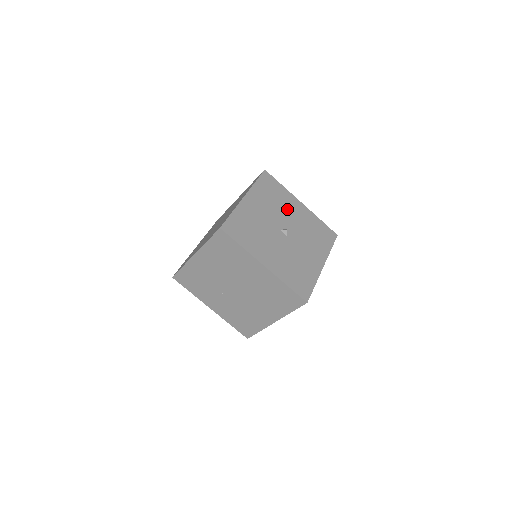
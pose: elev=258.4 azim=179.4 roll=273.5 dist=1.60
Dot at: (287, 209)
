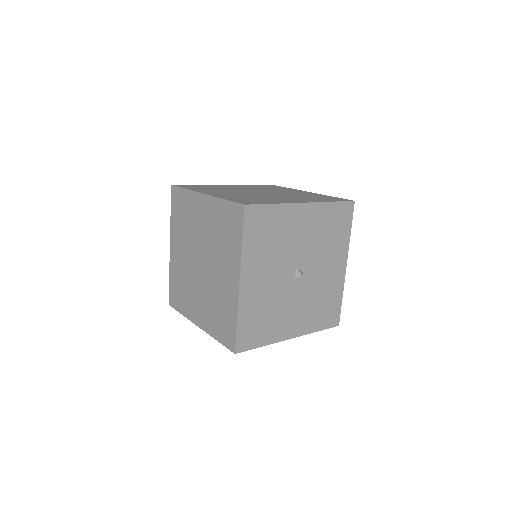
Dot at: (327, 256)
